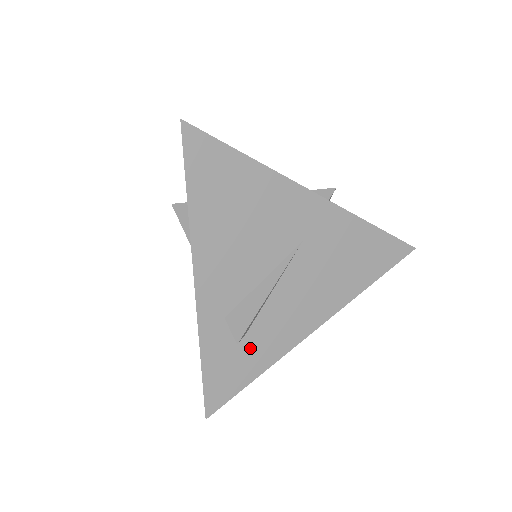
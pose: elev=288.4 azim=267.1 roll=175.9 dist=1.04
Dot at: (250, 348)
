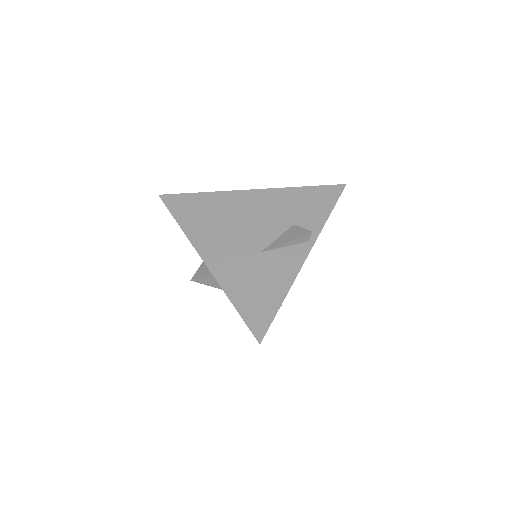
Dot at: occluded
